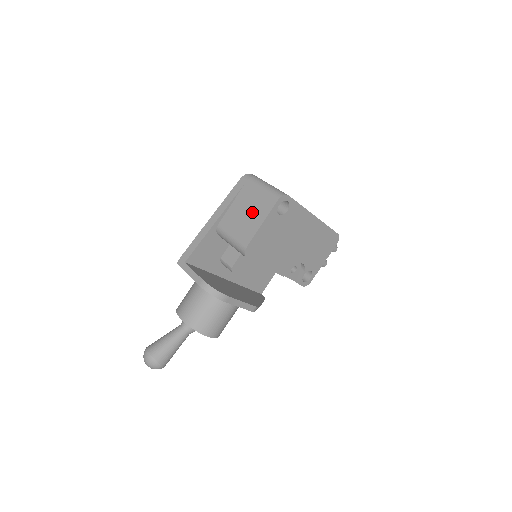
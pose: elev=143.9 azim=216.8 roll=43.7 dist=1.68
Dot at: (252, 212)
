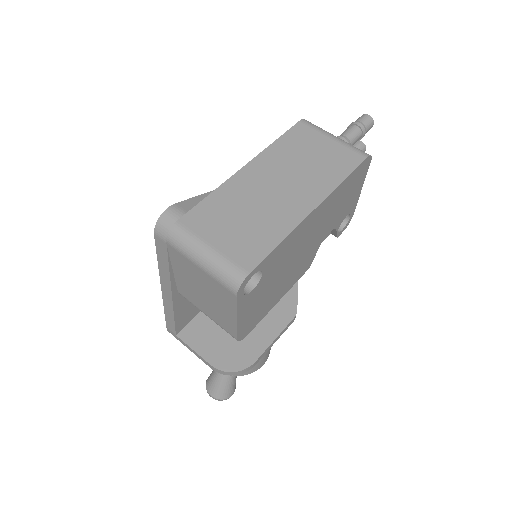
Dot at: (210, 297)
